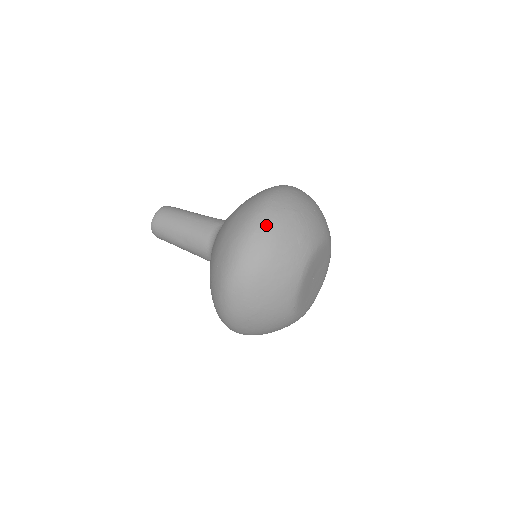
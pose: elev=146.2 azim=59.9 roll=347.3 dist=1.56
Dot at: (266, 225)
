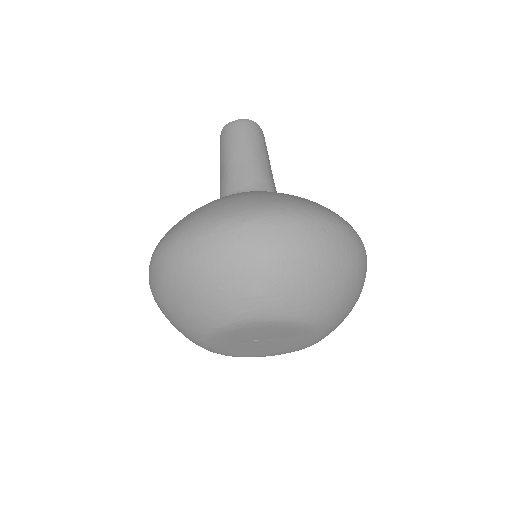
Dot at: (226, 240)
